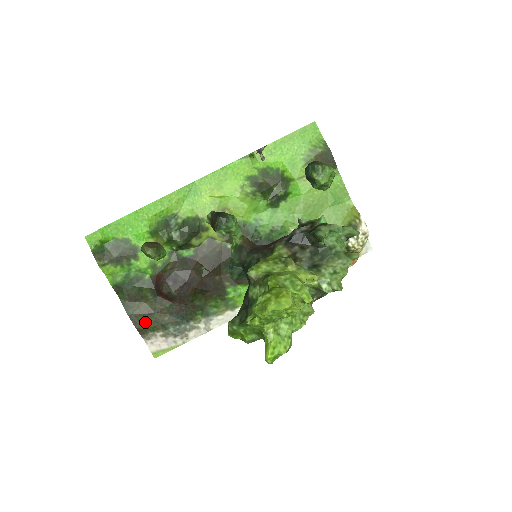
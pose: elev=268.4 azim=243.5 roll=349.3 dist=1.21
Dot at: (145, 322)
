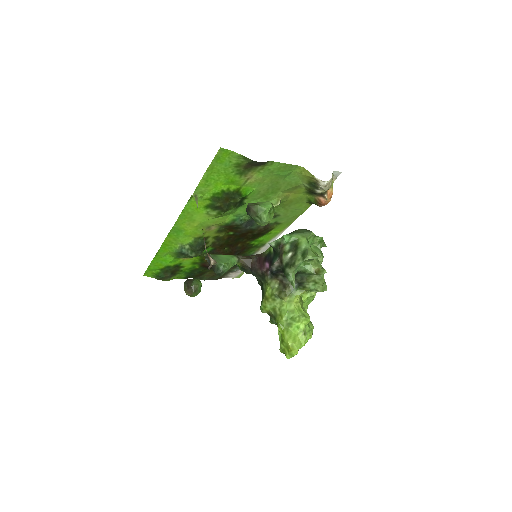
Dot at: (217, 276)
